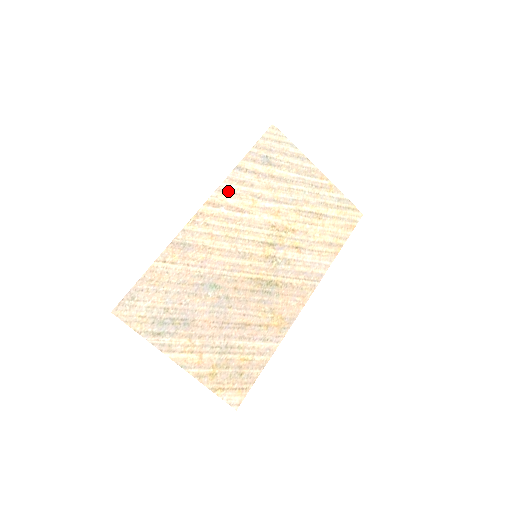
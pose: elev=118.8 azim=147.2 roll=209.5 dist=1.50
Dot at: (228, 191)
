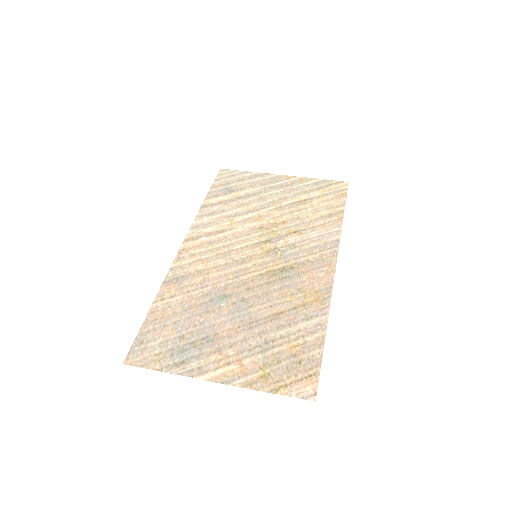
Dot at: (202, 225)
